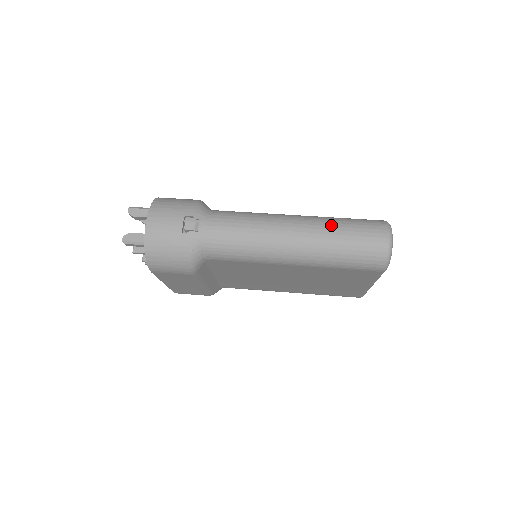
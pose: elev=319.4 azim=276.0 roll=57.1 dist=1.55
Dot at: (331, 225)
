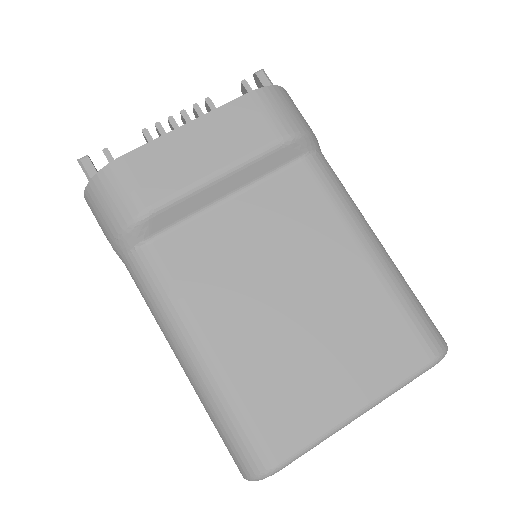
Dot at: (206, 408)
